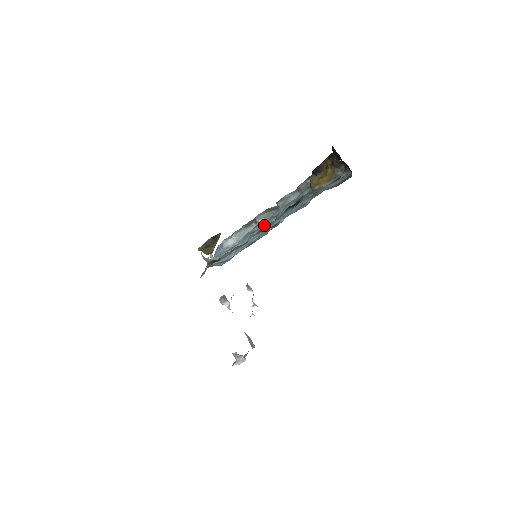
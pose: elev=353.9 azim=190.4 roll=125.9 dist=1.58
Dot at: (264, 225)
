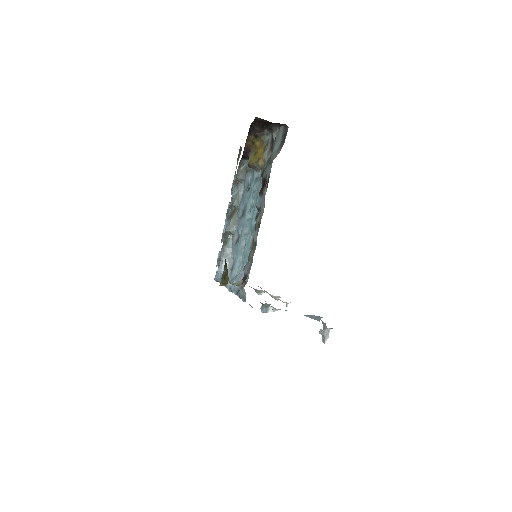
Dot at: (242, 227)
